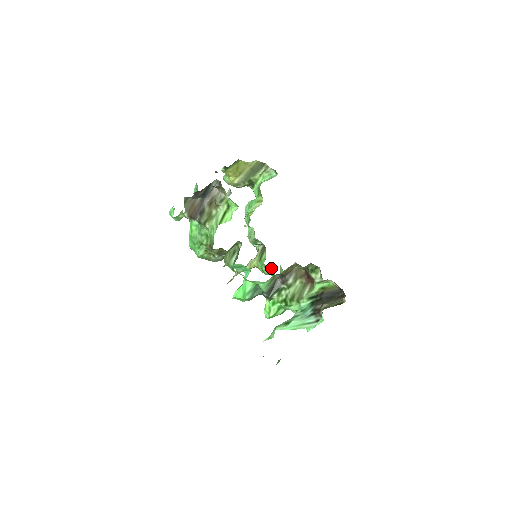
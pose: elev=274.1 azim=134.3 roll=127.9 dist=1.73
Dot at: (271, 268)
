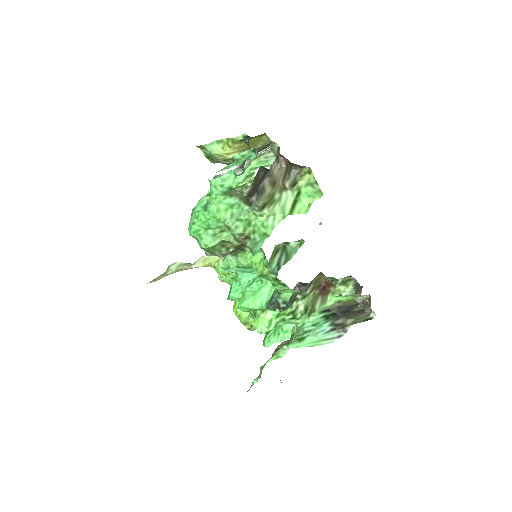
Dot at: occluded
